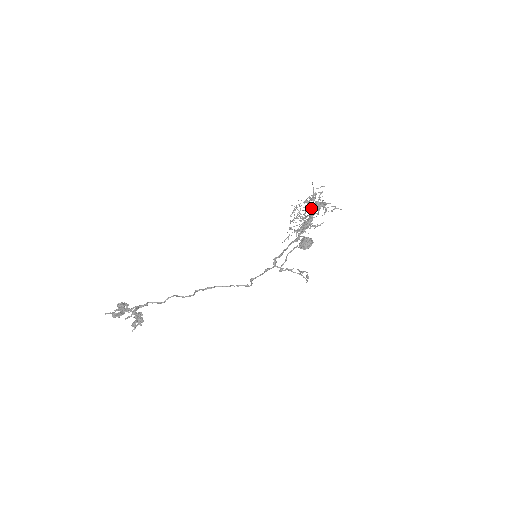
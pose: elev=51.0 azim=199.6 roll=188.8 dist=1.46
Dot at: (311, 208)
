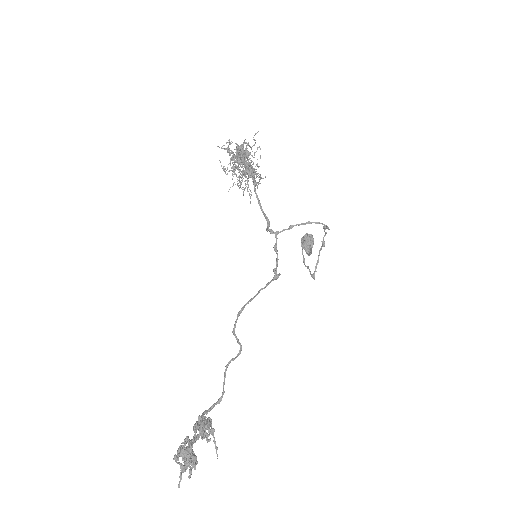
Dot at: occluded
